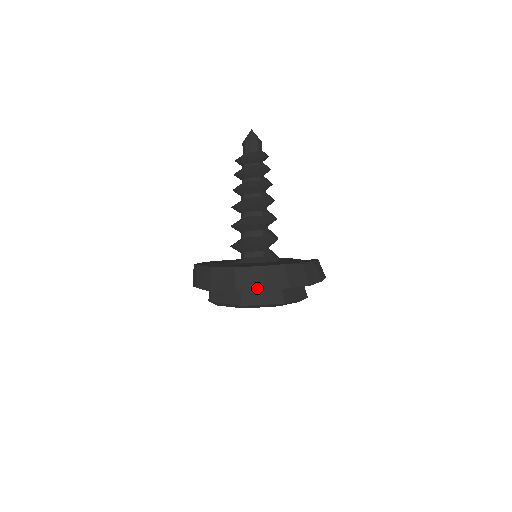
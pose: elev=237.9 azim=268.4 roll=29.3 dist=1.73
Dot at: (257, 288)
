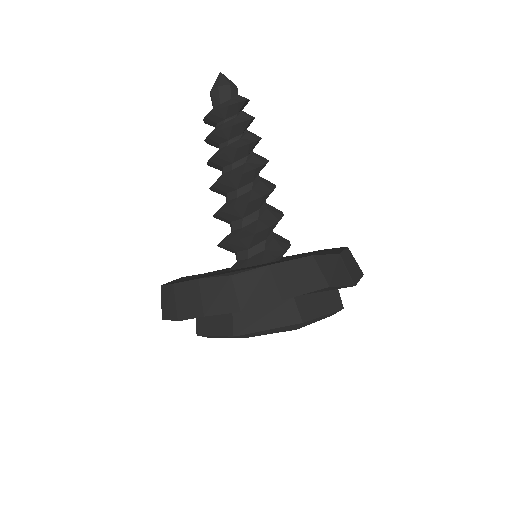
Dot at: (173, 316)
